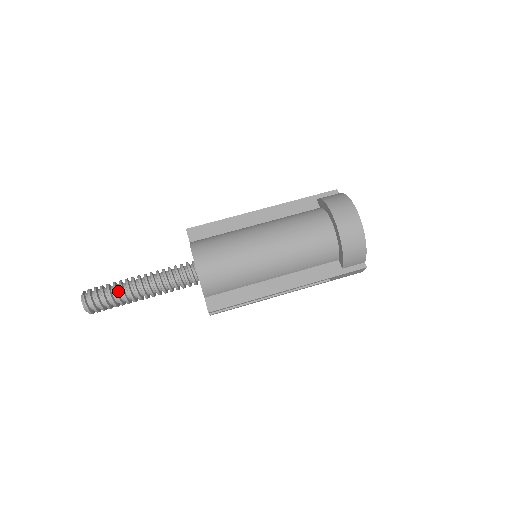
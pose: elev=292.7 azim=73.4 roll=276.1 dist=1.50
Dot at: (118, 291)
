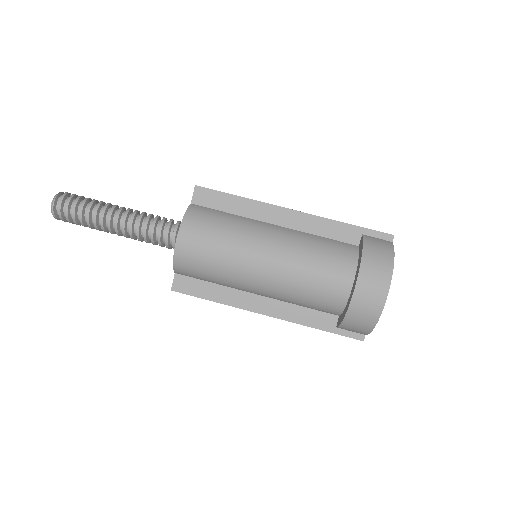
Dot at: (92, 215)
